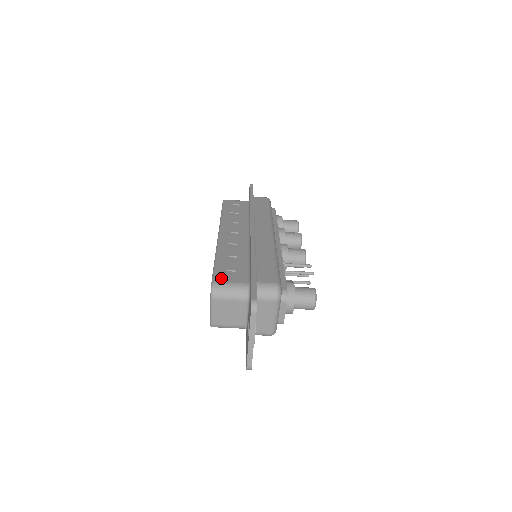
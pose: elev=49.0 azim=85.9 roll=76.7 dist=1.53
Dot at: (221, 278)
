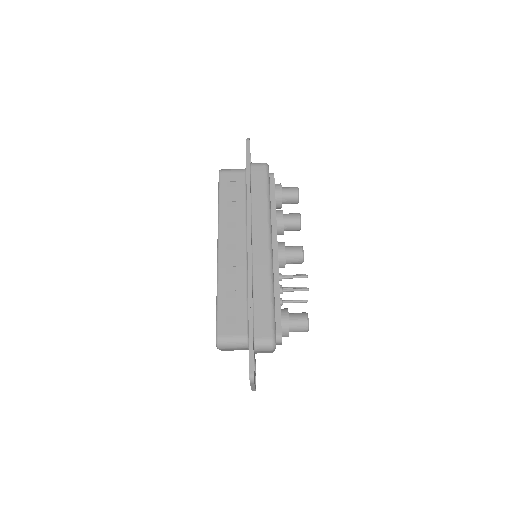
Dot at: (224, 330)
